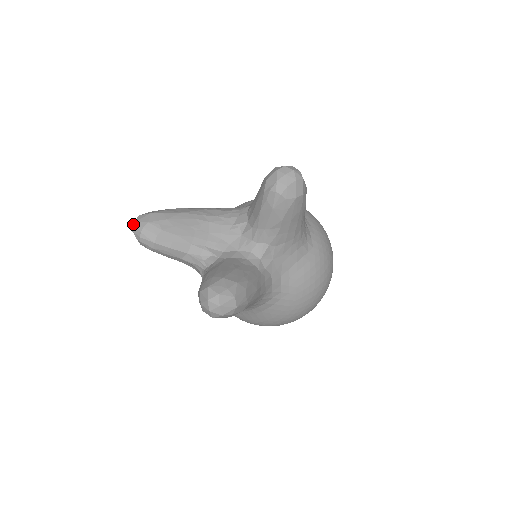
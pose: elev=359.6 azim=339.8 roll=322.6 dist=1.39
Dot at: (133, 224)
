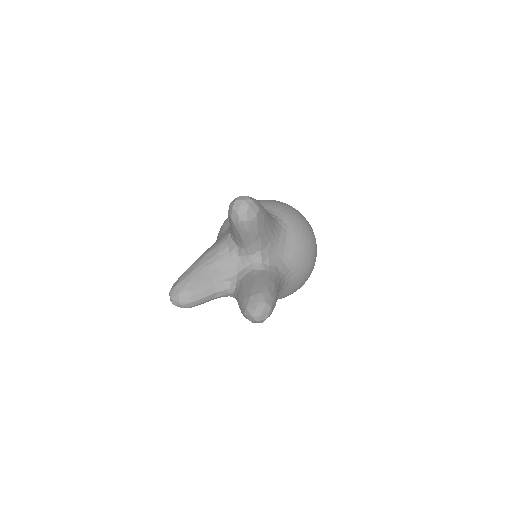
Dot at: (170, 300)
